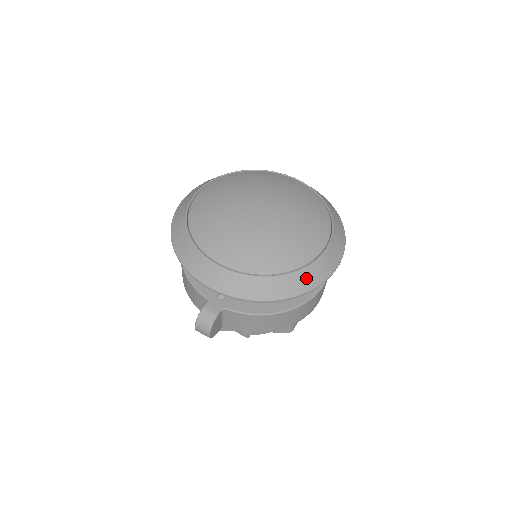
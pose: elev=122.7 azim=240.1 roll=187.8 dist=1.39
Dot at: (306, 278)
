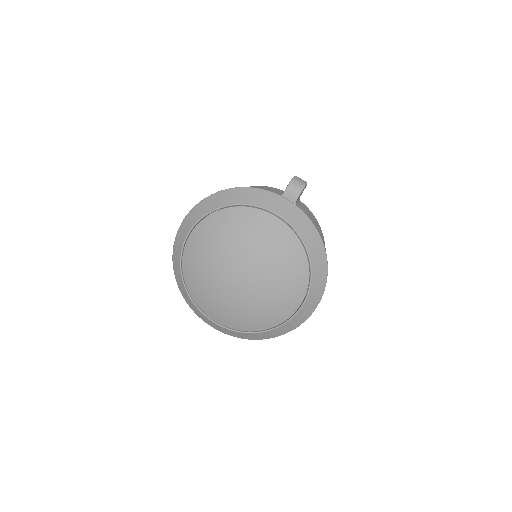
Dot at: (283, 329)
